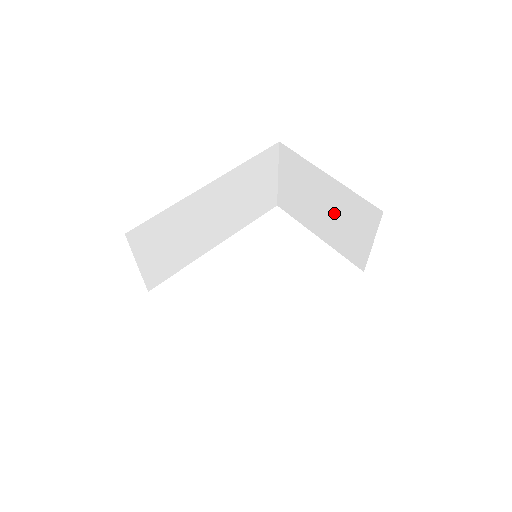
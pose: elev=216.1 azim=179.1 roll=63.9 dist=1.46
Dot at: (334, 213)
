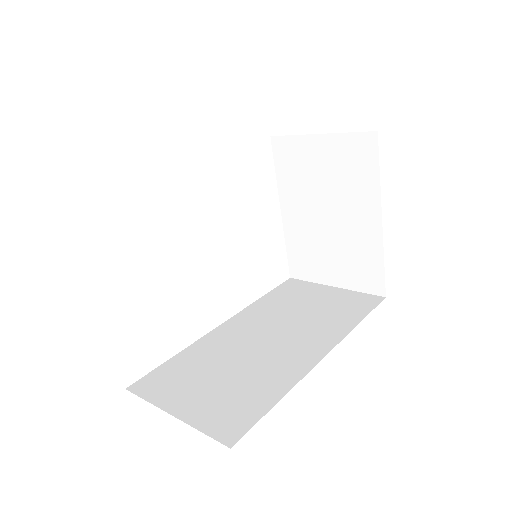
Dot at: (334, 233)
